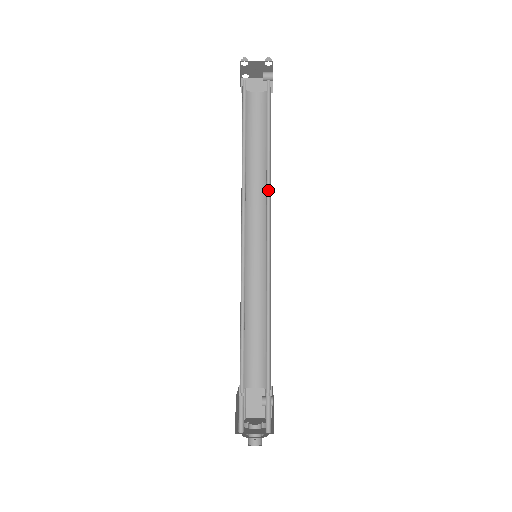
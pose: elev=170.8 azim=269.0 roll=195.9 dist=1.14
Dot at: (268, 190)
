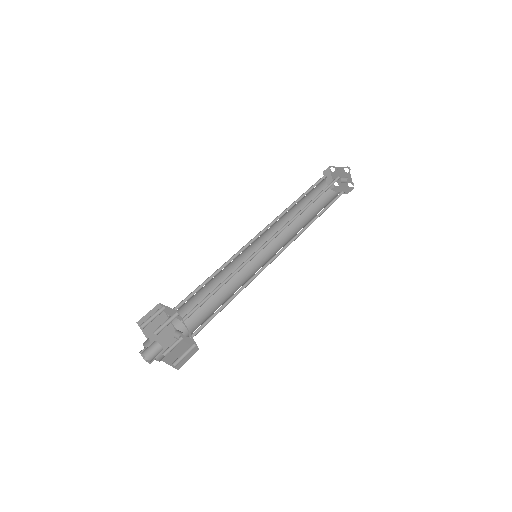
Dot at: occluded
